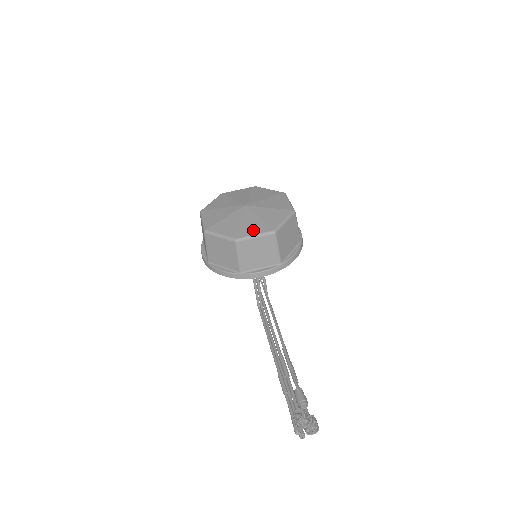
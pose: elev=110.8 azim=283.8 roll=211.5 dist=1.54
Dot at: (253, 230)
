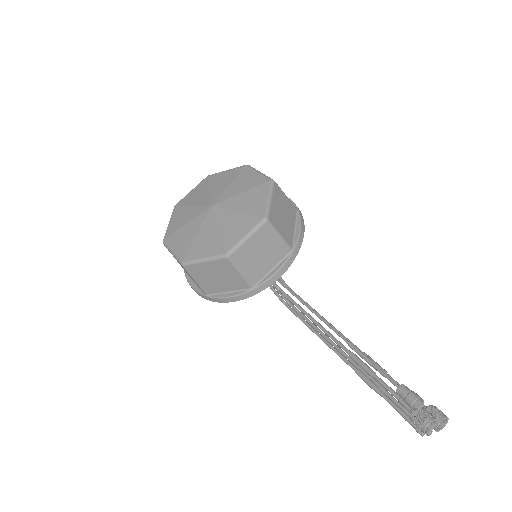
Dot at: (239, 231)
